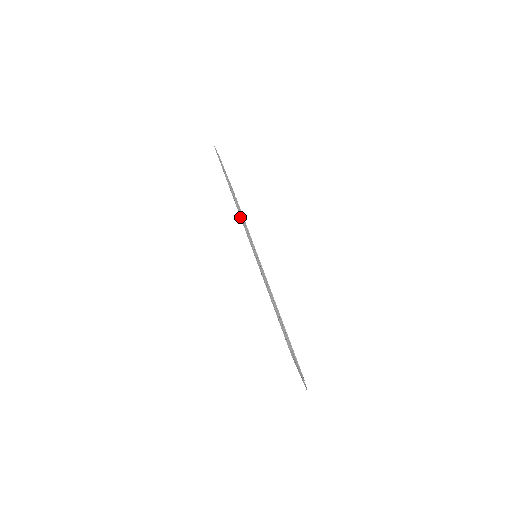
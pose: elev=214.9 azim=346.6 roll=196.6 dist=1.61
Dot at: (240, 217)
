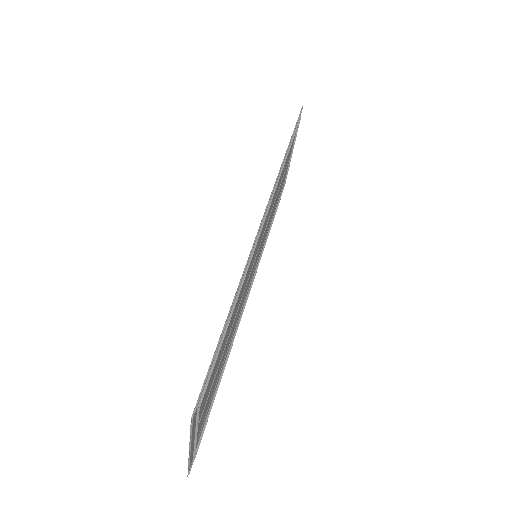
Dot at: occluded
